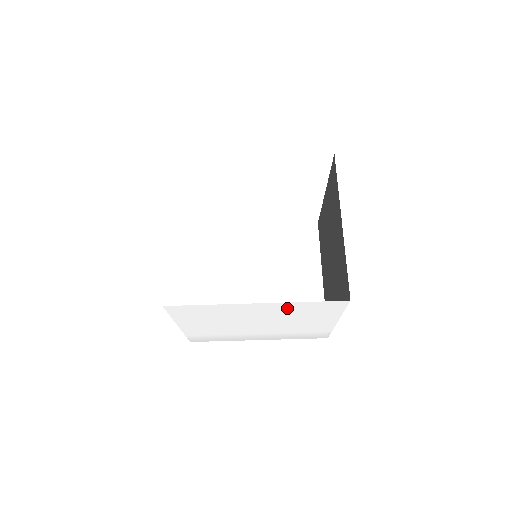
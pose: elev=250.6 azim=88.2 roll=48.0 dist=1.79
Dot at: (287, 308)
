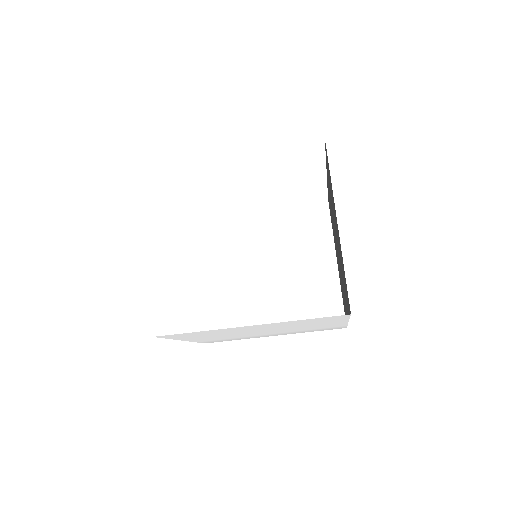
Dot at: (285, 324)
